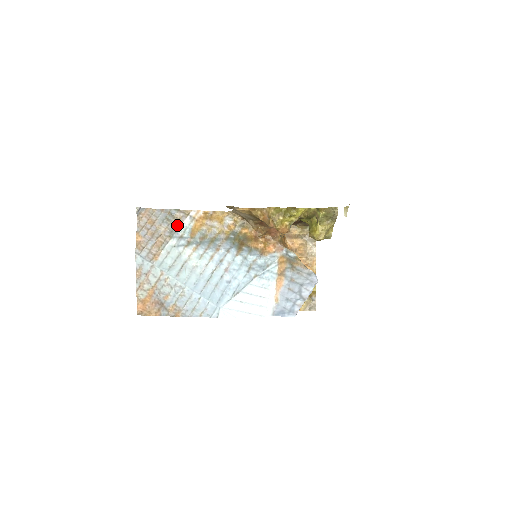
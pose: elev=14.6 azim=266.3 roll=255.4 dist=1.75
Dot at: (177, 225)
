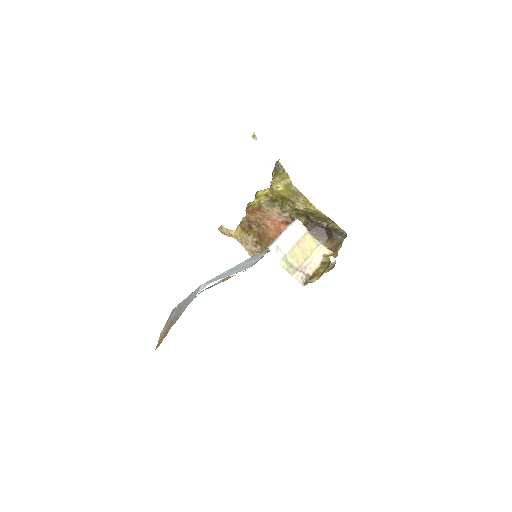
Dot at: occluded
